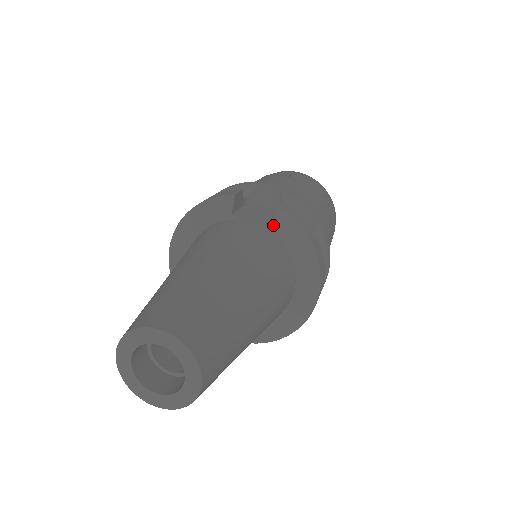
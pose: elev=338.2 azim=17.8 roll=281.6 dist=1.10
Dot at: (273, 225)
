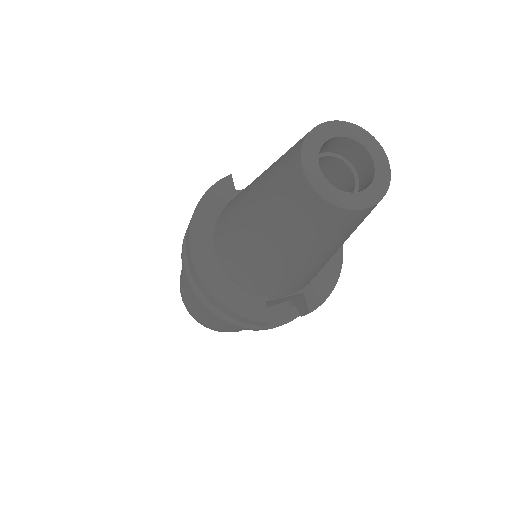
Dot at: occluded
